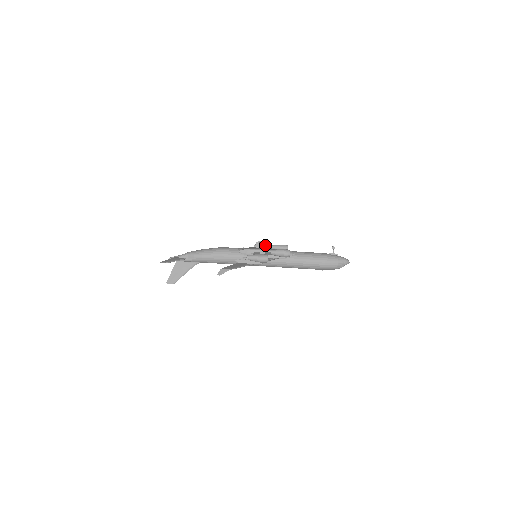
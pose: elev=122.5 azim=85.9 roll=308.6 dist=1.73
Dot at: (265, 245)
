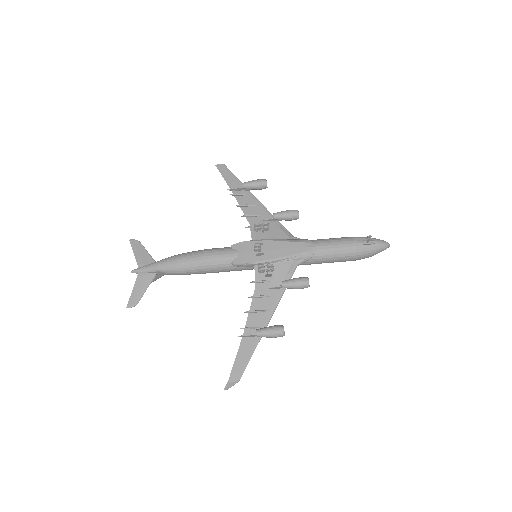
Dot at: (271, 270)
